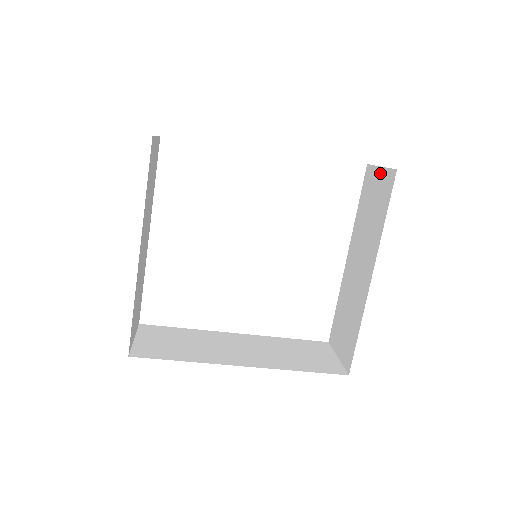
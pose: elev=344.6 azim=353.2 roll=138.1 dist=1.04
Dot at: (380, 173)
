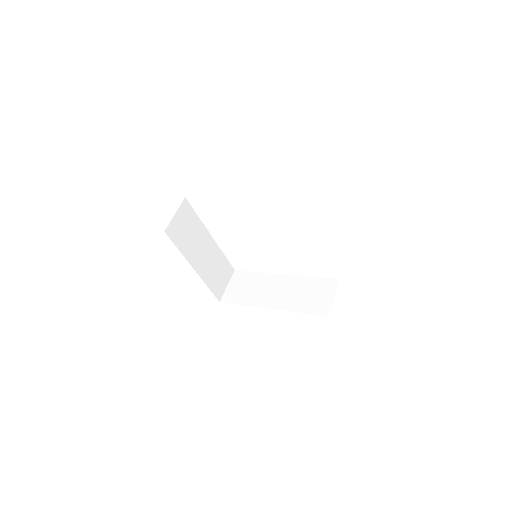
Dot at: occluded
